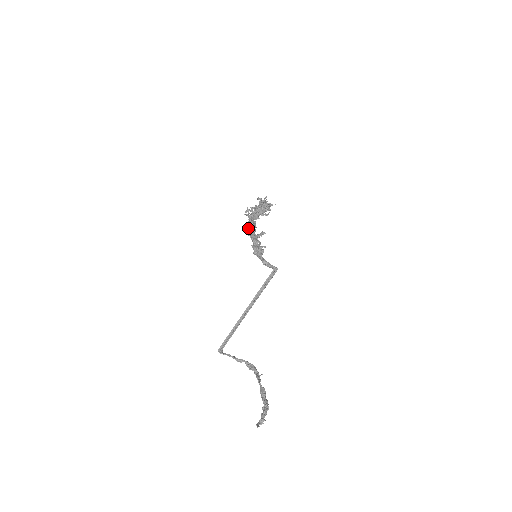
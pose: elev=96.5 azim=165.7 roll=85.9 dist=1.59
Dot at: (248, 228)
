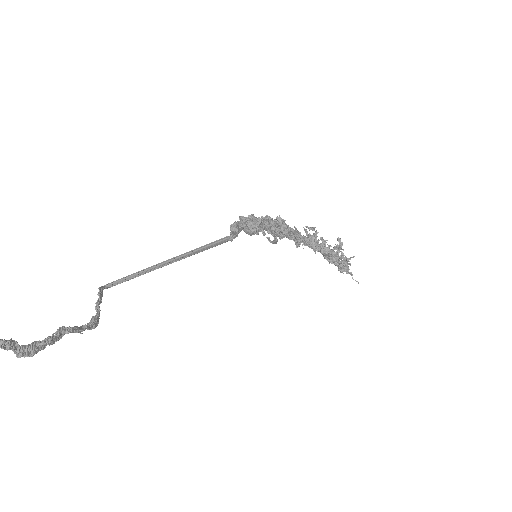
Dot at: (281, 218)
